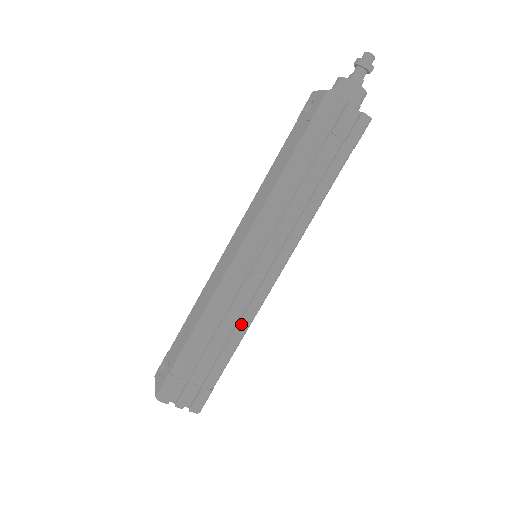
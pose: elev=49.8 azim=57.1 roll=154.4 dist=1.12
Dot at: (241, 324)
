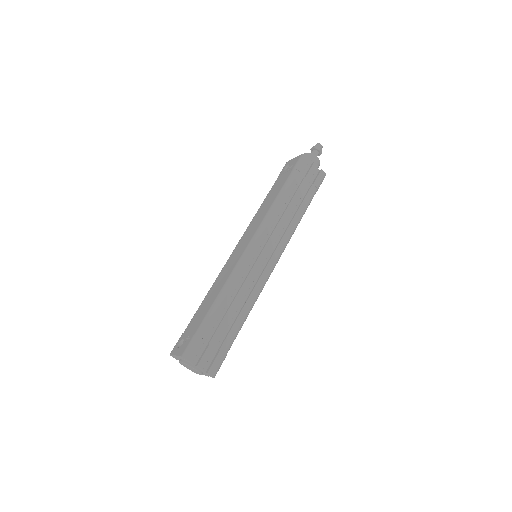
Dot at: (250, 298)
